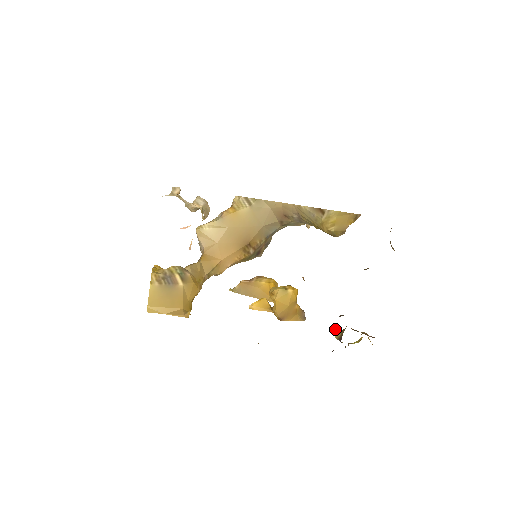
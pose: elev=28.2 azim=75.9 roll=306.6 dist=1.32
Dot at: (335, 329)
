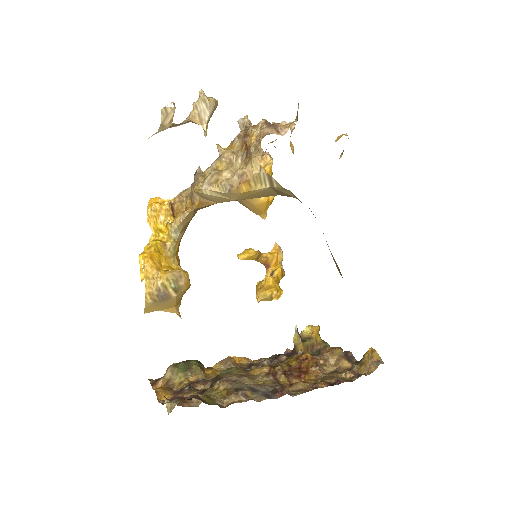
Dot at: (296, 329)
